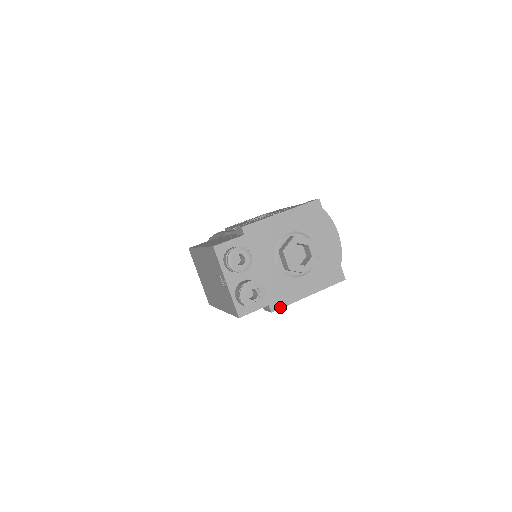
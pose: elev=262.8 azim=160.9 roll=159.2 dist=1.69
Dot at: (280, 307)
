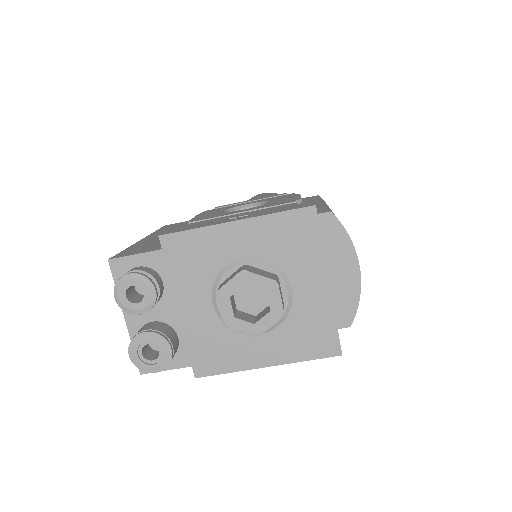
Dot at: (211, 373)
